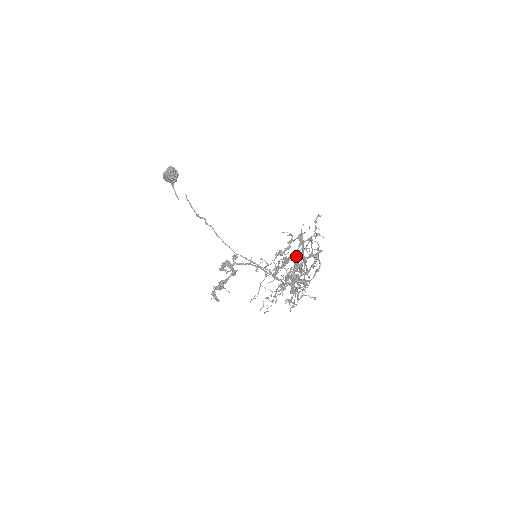
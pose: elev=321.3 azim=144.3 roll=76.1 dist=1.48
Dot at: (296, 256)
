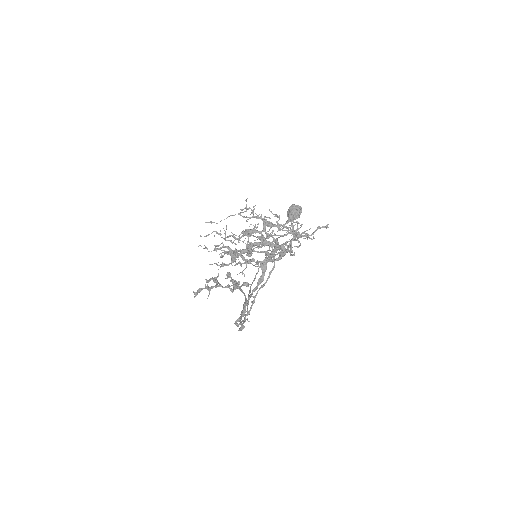
Dot at: (274, 238)
